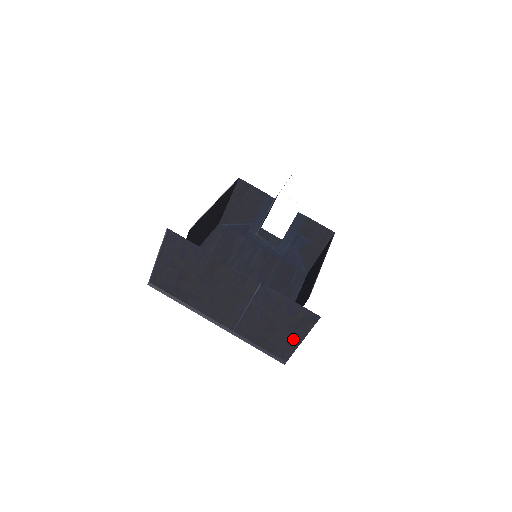
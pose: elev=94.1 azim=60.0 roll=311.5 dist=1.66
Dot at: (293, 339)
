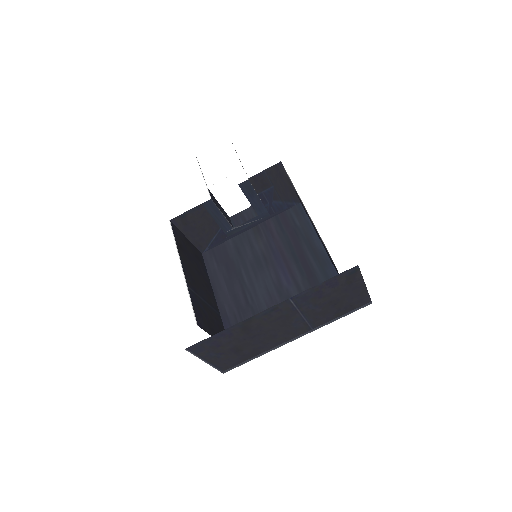
Dot at: (357, 291)
